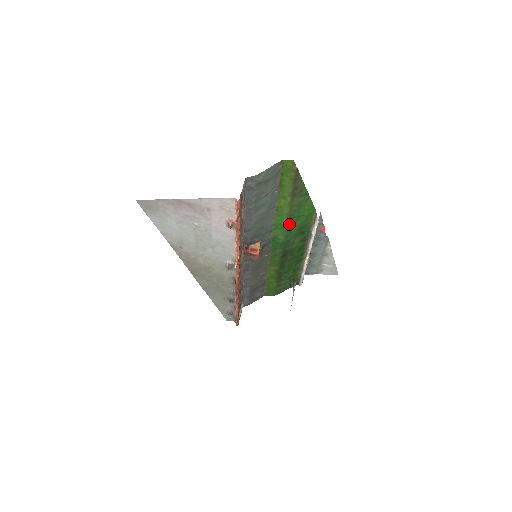
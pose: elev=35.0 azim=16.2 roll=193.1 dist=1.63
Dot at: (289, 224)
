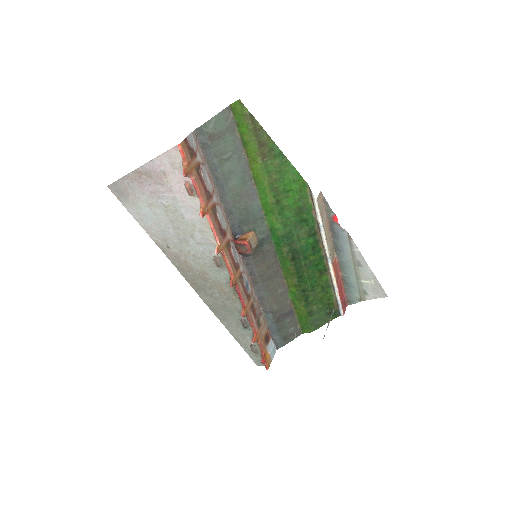
Dot at: (279, 204)
